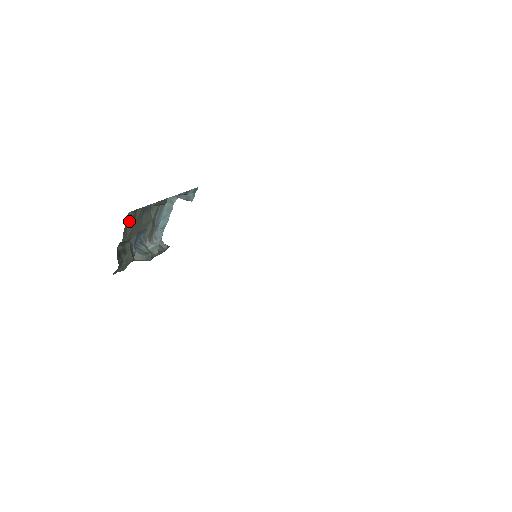
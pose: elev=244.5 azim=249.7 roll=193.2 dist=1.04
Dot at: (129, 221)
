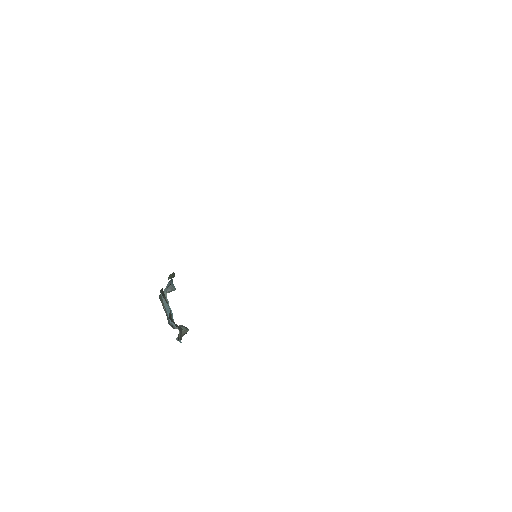
Dot at: occluded
